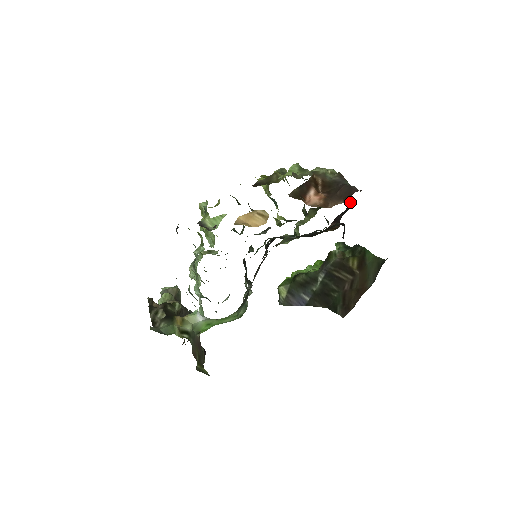
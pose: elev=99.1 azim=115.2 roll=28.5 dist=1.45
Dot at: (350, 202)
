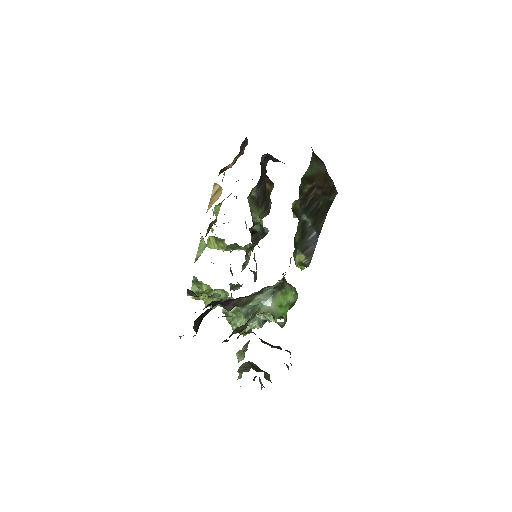
Dot at: occluded
